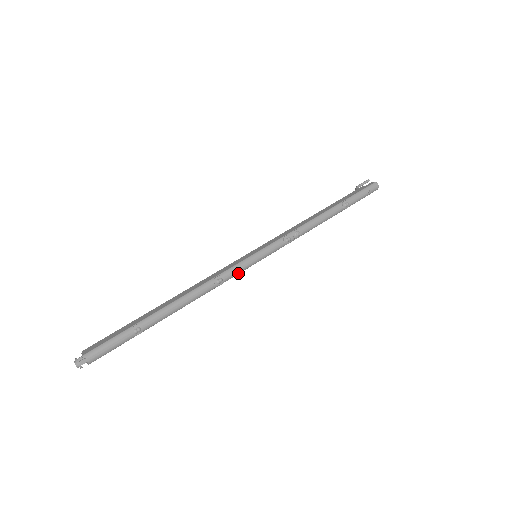
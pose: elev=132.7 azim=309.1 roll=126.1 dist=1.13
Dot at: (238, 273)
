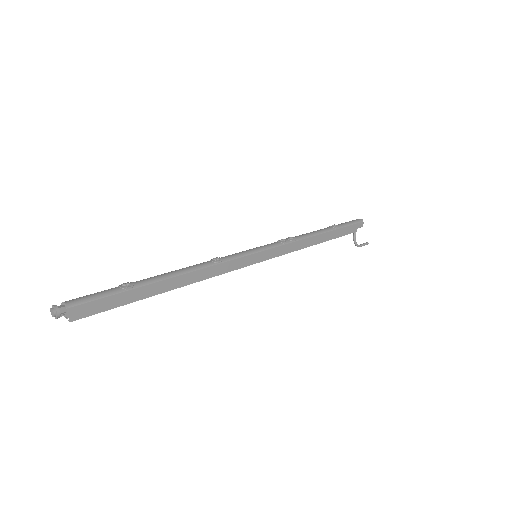
Dot at: (237, 257)
